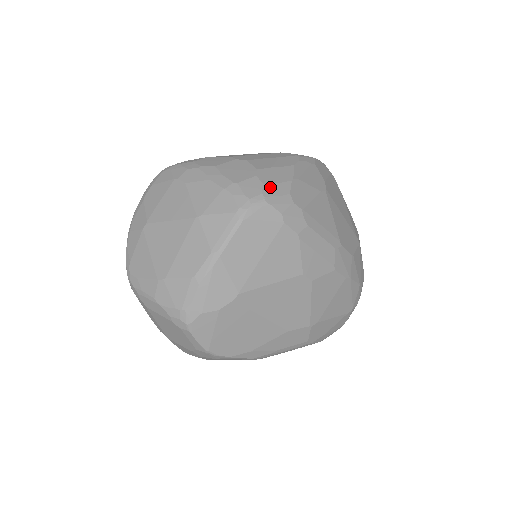
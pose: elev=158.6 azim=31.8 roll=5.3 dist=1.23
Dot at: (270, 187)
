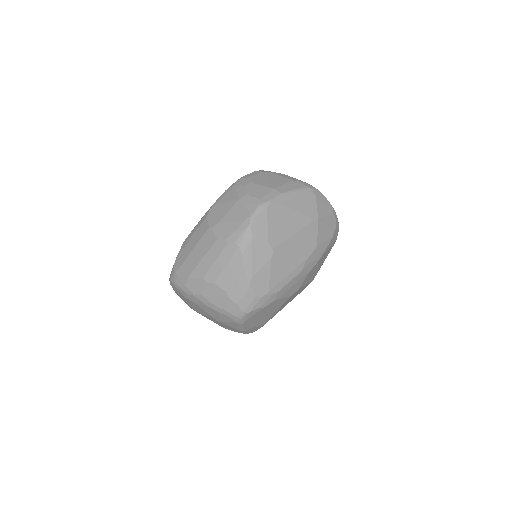
Dot at: (242, 302)
